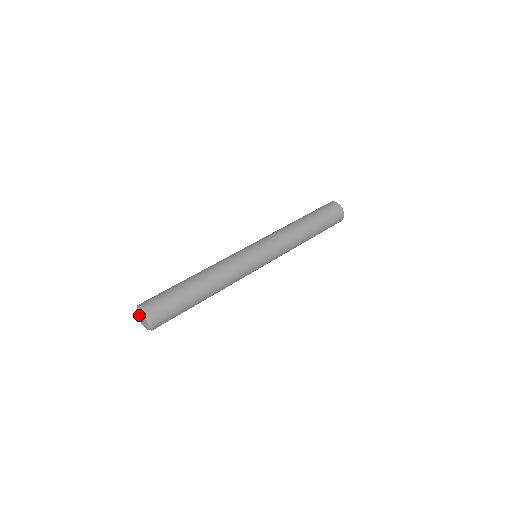
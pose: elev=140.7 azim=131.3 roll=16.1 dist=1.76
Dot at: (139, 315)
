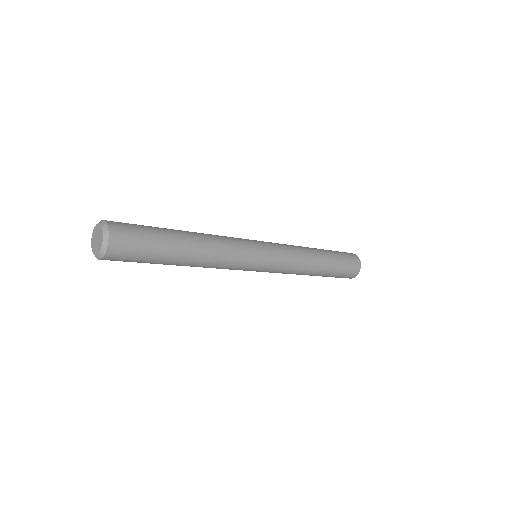
Dot at: (94, 245)
